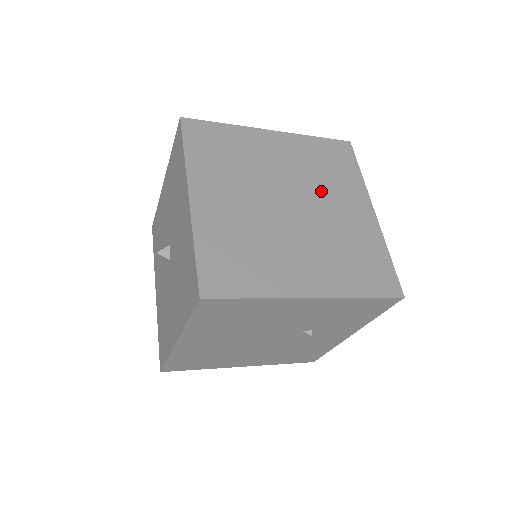
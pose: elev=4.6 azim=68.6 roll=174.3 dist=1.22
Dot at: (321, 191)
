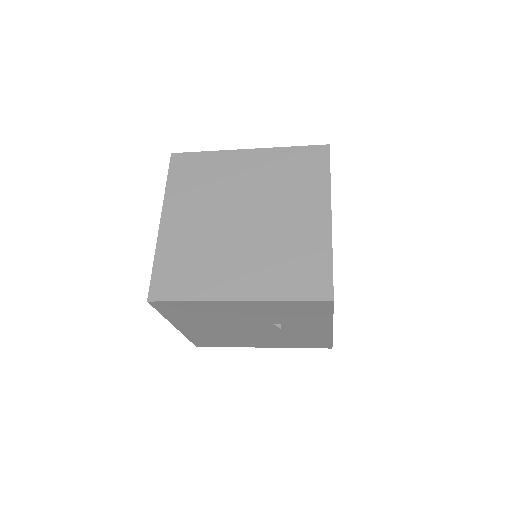
Dot at: (279, 202)
